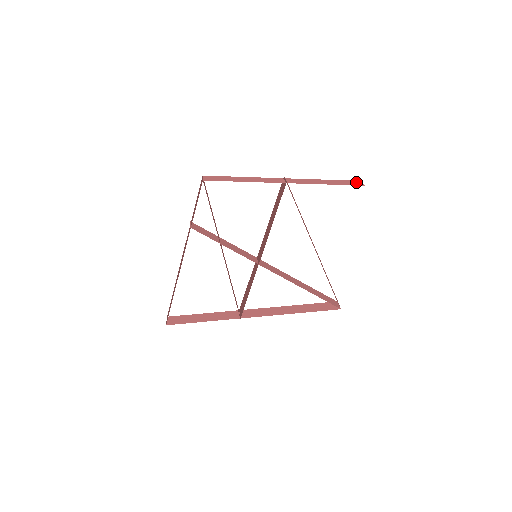
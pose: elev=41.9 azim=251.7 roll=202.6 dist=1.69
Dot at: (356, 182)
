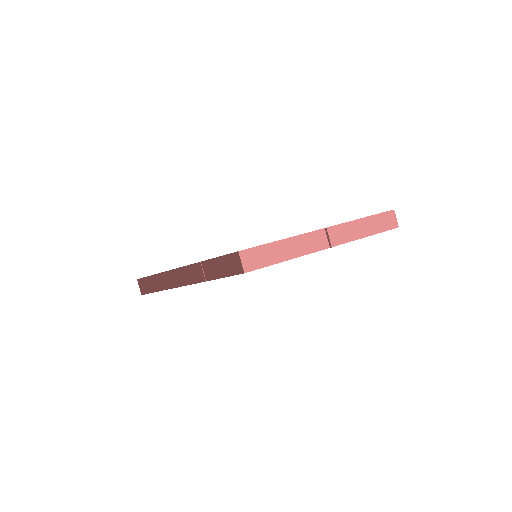
Dot at: (392, 217)
